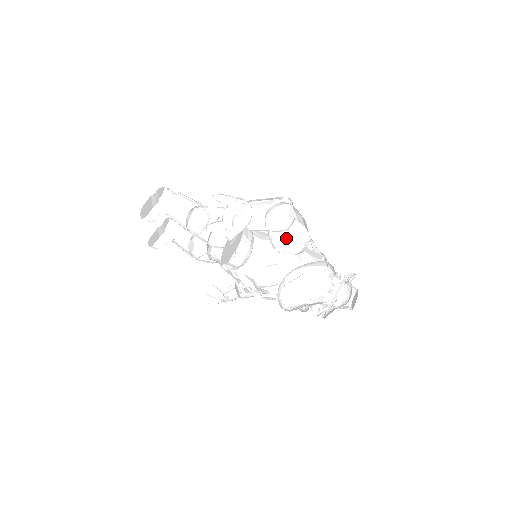
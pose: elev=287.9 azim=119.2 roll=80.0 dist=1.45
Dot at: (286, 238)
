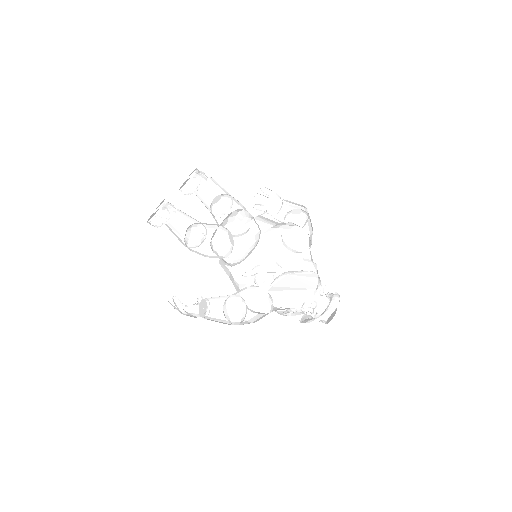
Dot at: (261, 289)
